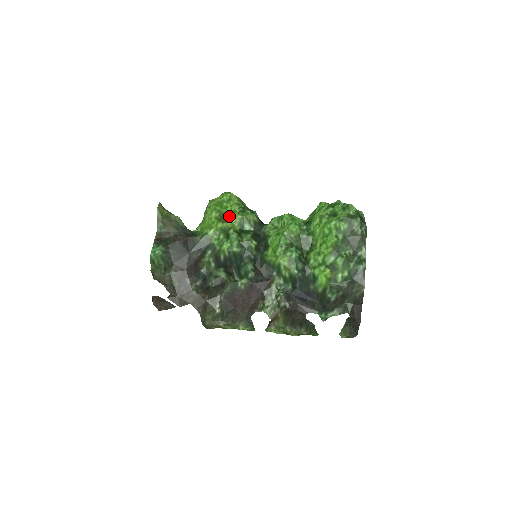
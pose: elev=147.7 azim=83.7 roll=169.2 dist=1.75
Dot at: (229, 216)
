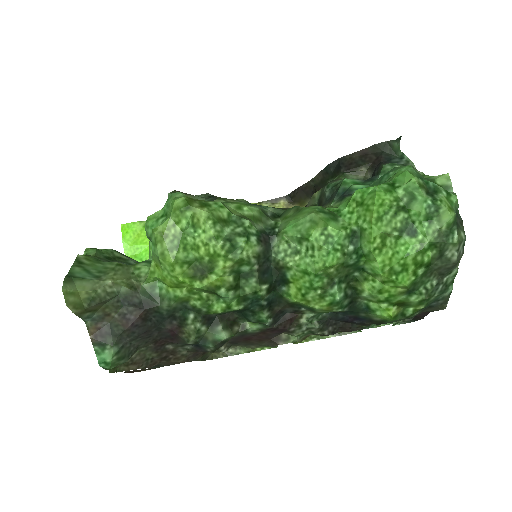
Dot at: (208, 265)
